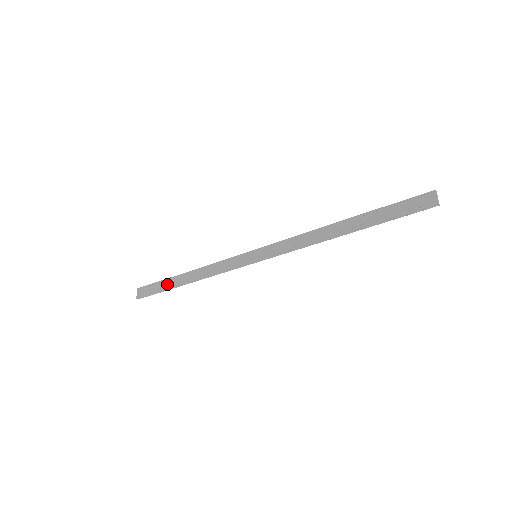
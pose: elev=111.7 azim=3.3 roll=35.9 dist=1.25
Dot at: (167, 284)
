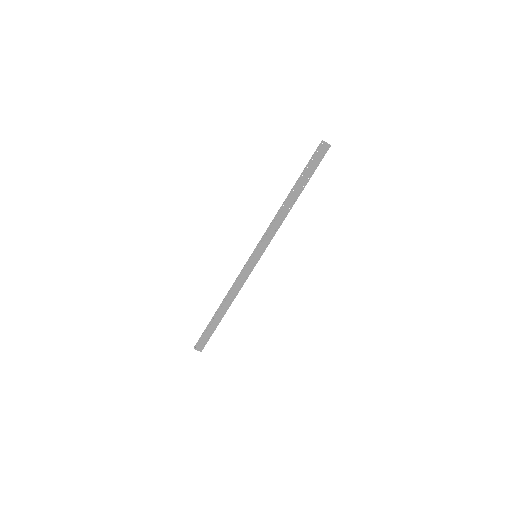
Dot at: (214, 324)
